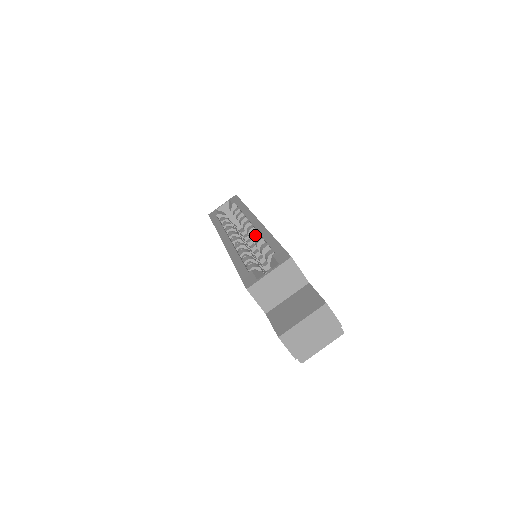
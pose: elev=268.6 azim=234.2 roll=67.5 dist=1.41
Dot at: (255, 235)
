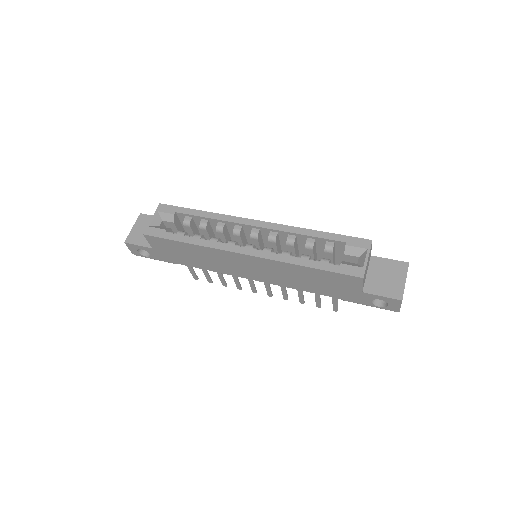
Dot at: (277, 236)
